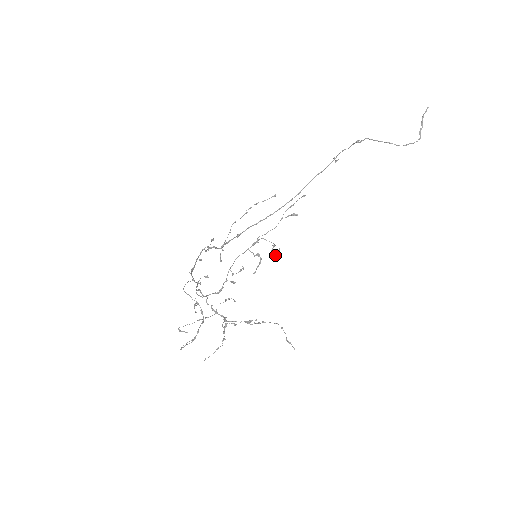
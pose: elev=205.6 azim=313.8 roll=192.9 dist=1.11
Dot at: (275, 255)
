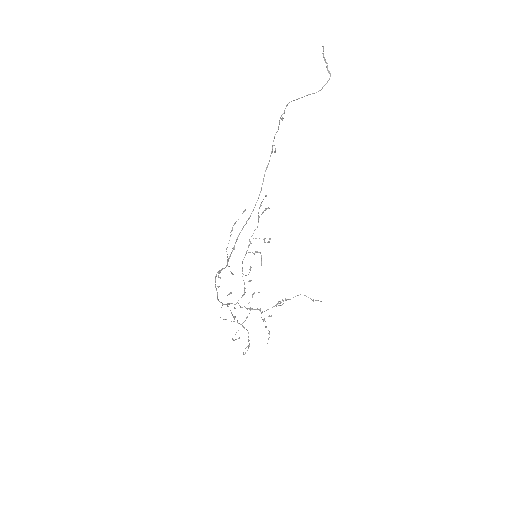
Dot at: occluded
